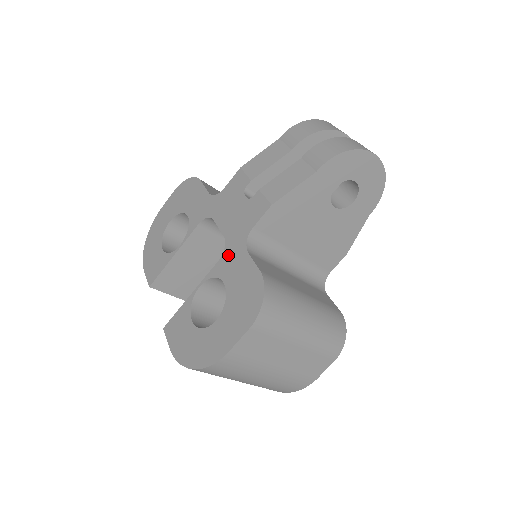
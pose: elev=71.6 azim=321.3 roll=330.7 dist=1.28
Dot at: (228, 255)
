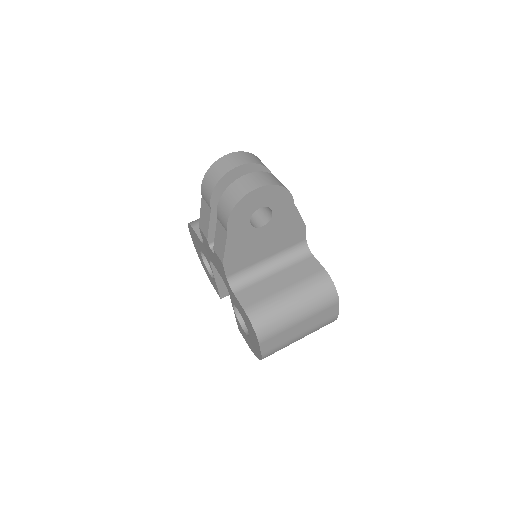
Dot at: (229, 292)
